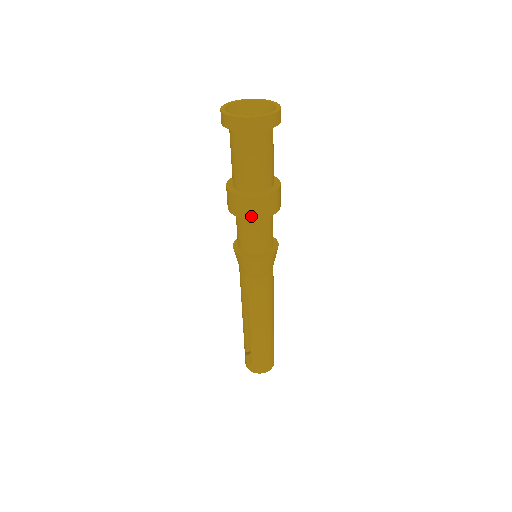
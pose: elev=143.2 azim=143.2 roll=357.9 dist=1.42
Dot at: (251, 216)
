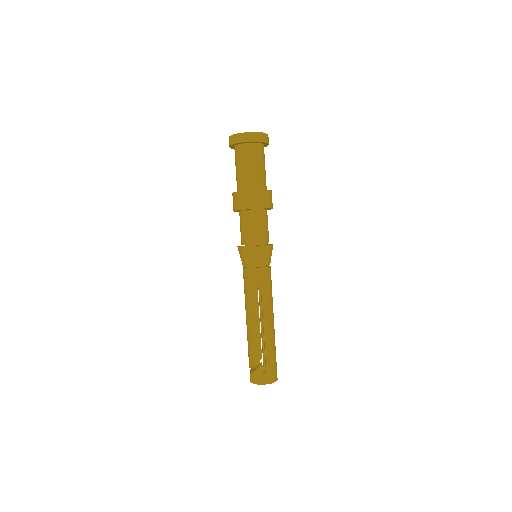
Dot at: (265, 206)
